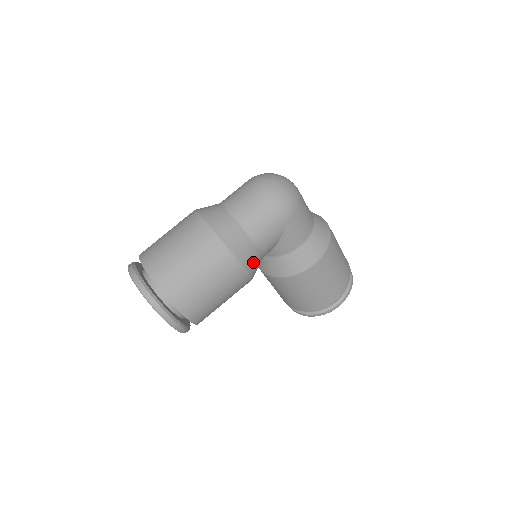
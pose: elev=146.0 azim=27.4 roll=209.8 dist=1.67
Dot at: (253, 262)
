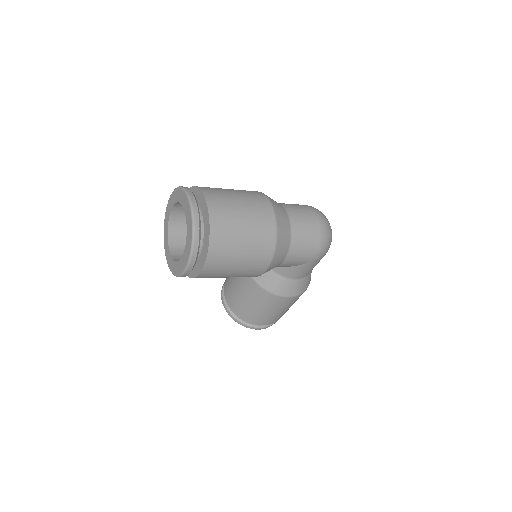
Dot at: occluded
